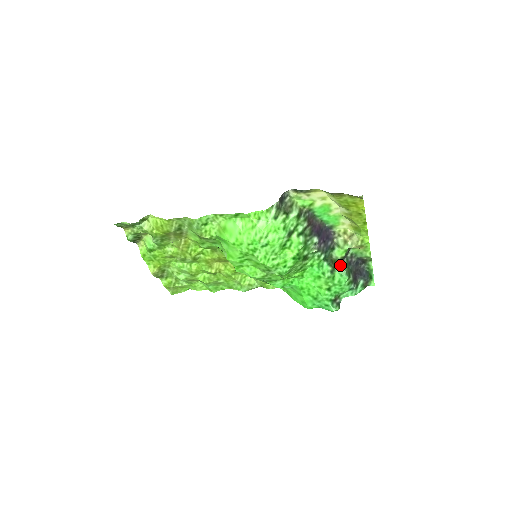
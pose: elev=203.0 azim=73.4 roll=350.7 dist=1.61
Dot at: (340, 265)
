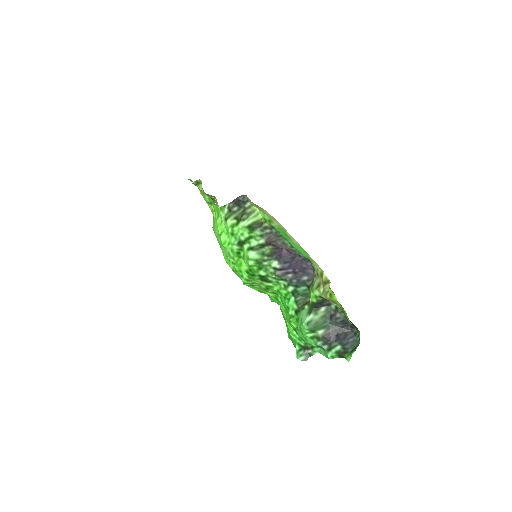
Dot at: (307, 310)
